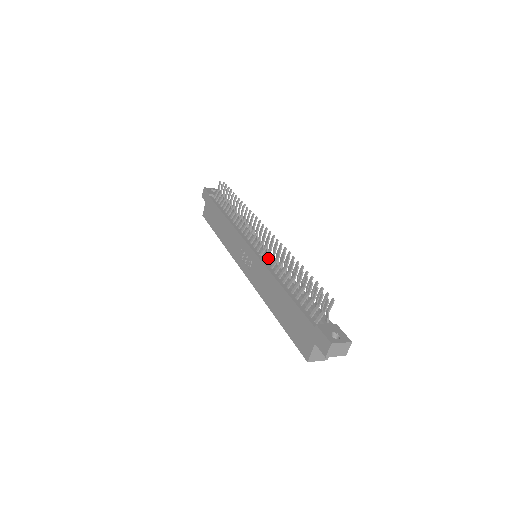
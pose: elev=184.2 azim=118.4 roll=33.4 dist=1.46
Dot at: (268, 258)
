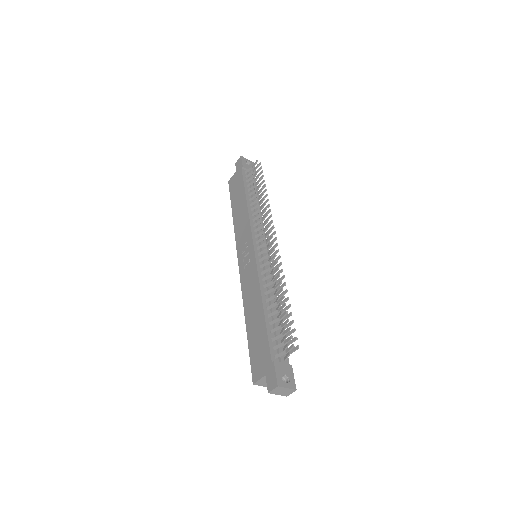
Dot at: (264, 267)
